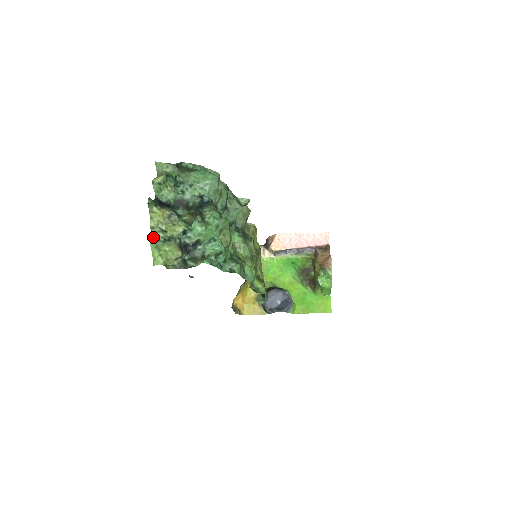
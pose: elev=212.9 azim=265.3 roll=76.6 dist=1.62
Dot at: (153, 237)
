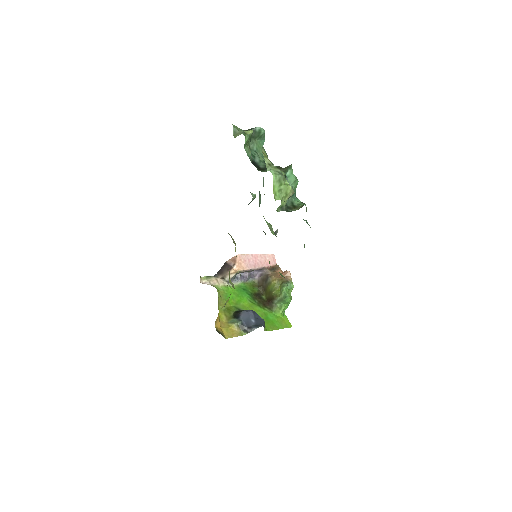
Dot at: (274, 171)
